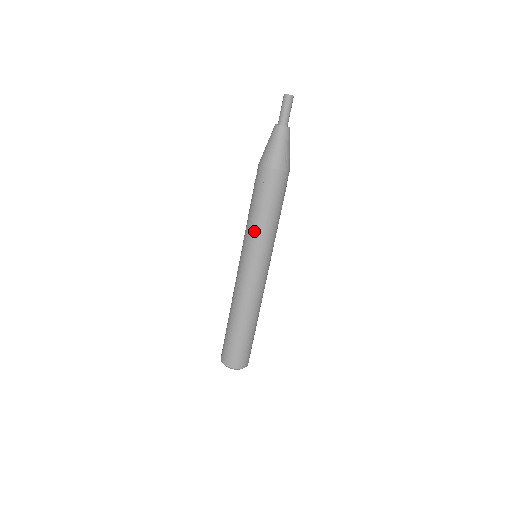
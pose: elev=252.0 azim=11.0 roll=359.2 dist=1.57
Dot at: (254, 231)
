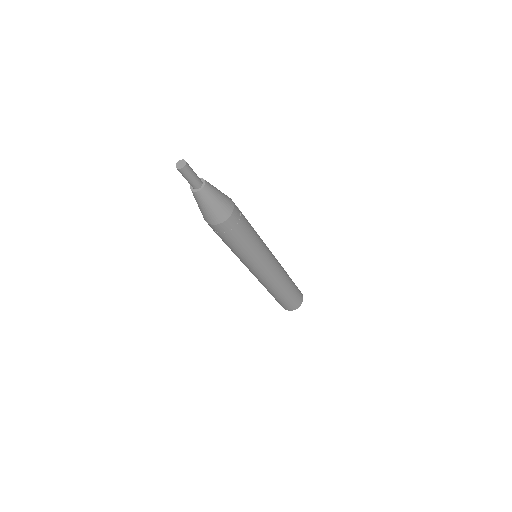
Dot at: occluded
